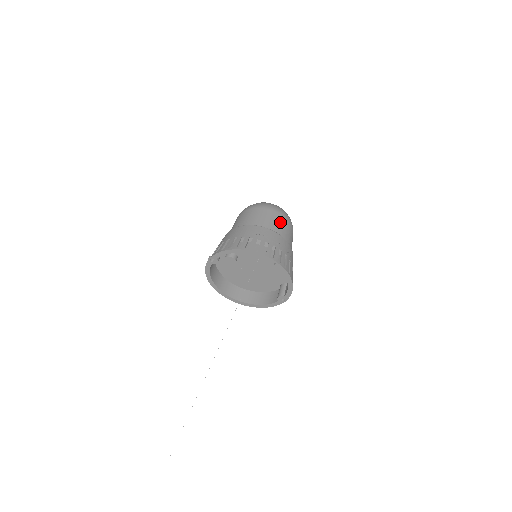
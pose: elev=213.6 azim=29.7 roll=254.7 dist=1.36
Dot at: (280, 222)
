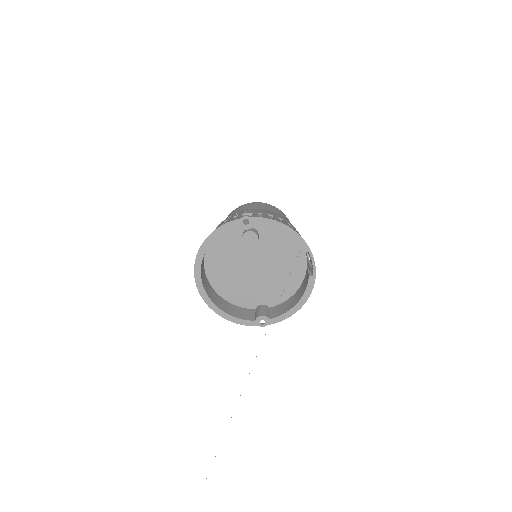
Dot at: occluded
